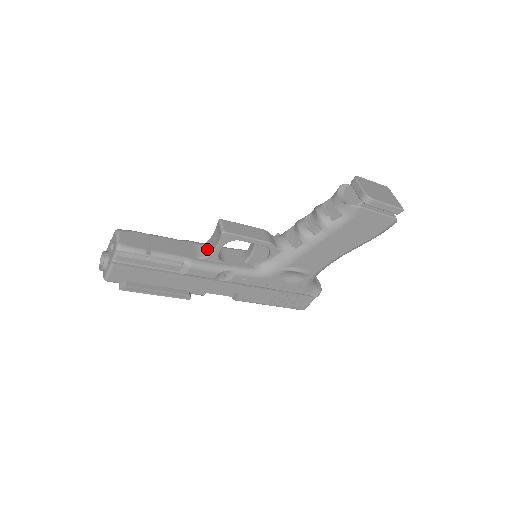
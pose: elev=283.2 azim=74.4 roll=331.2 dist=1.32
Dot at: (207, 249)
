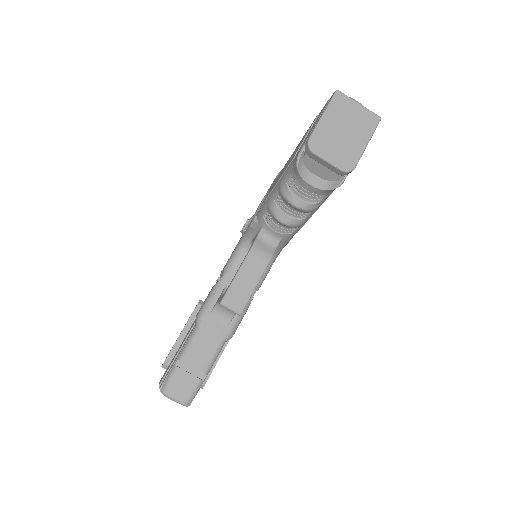
Dot at: (226, 311)
